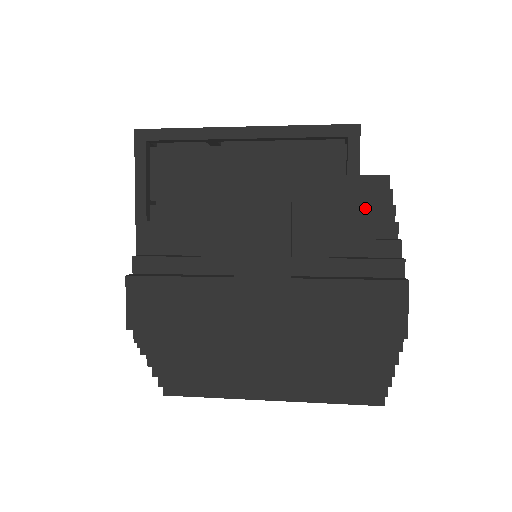
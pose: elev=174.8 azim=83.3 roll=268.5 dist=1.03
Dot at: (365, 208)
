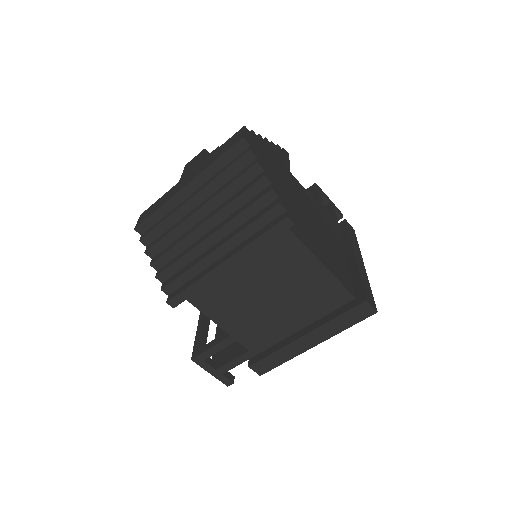
Dot at: occluded
